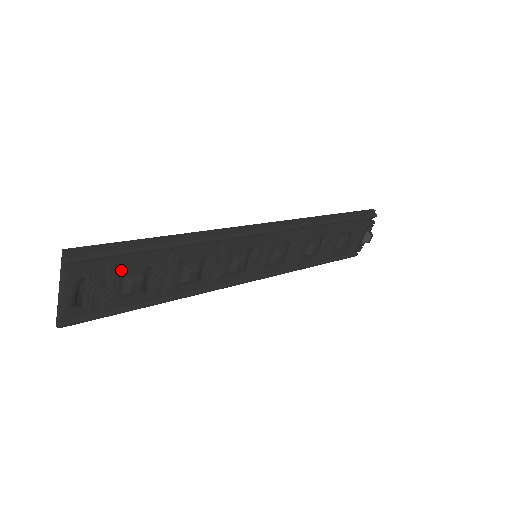
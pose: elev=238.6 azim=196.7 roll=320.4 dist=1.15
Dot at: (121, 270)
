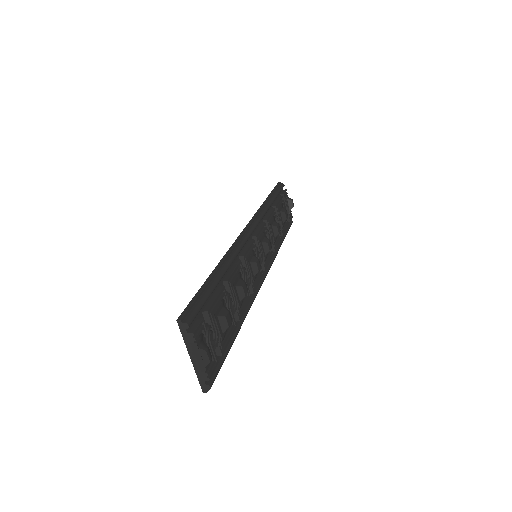
Dot at: (213, 312)
